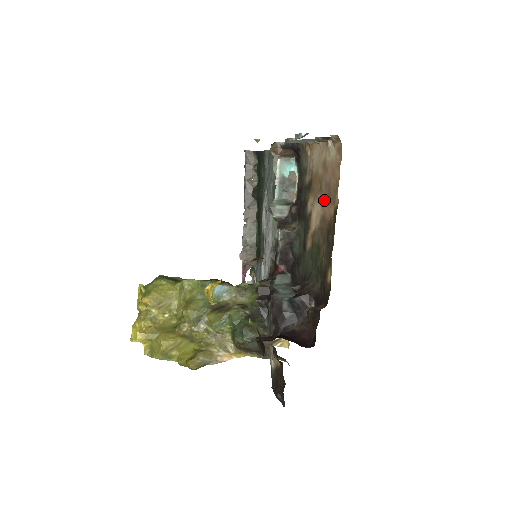
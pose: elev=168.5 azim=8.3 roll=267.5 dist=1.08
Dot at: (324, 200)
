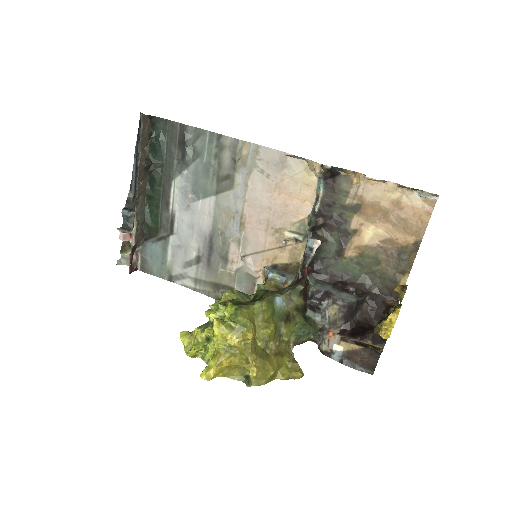
Dot at: (394, 228)
